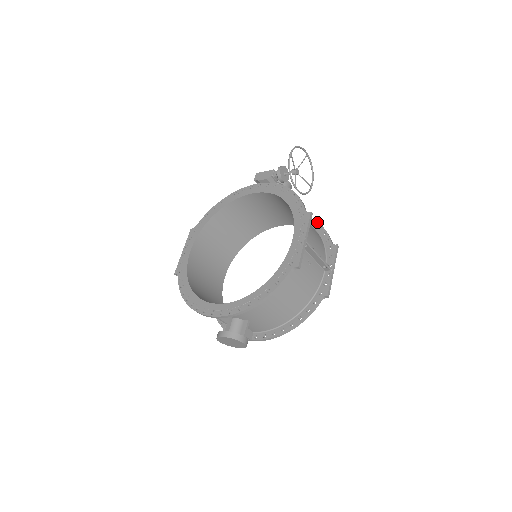
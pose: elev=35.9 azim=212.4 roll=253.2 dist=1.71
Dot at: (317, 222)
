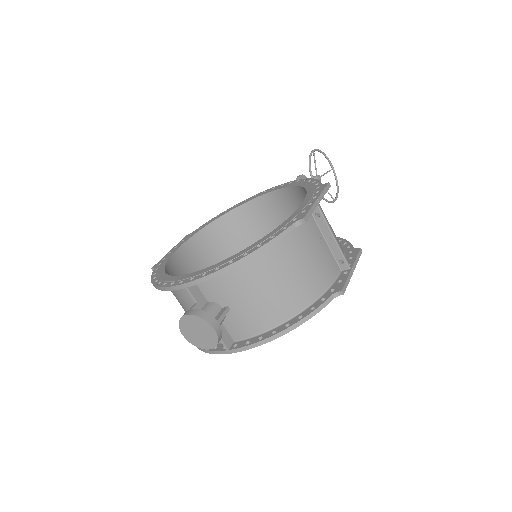
Dot at: (338, 237)
